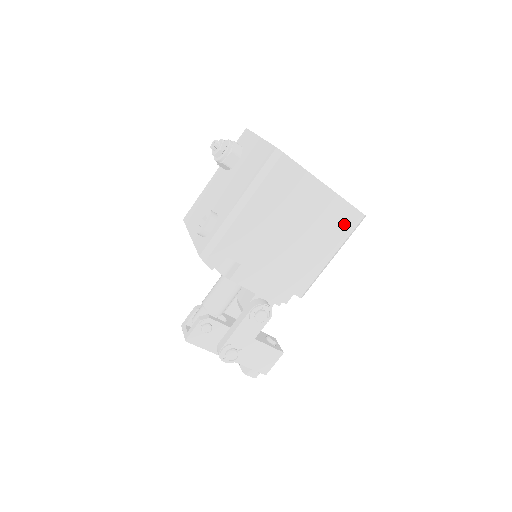
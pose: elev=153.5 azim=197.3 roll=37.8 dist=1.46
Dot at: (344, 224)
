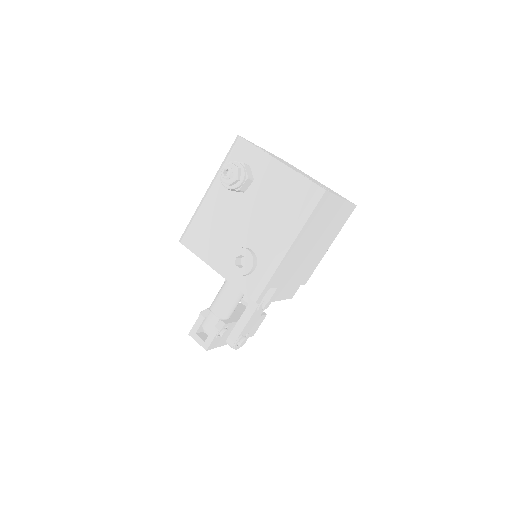
Dot at: (344, 219)
